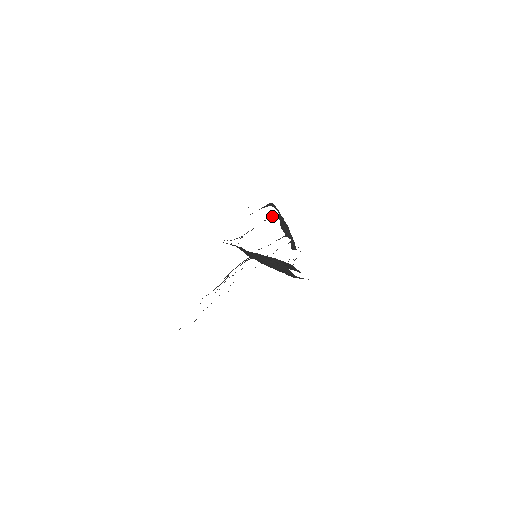
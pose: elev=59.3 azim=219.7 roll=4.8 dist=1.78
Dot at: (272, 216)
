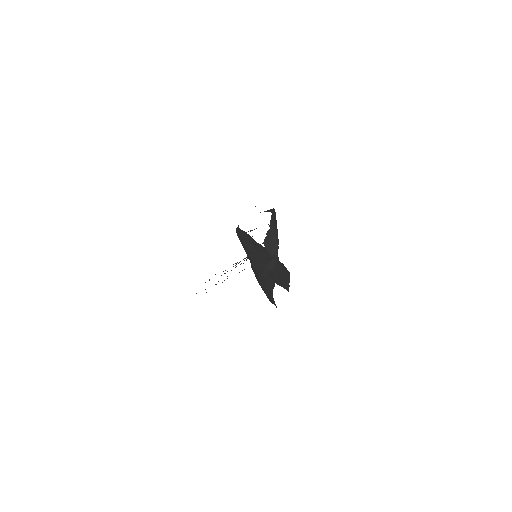
Dot at: occluded
